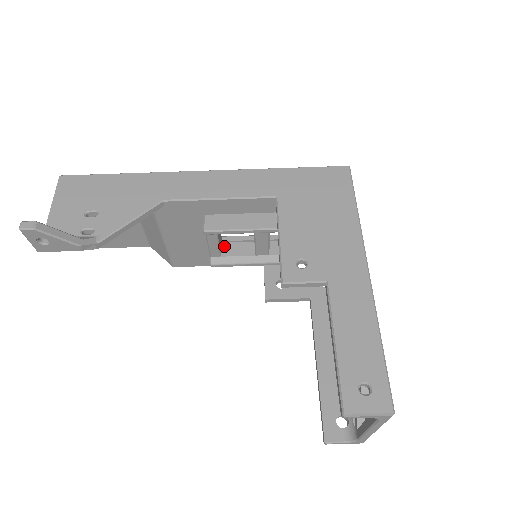
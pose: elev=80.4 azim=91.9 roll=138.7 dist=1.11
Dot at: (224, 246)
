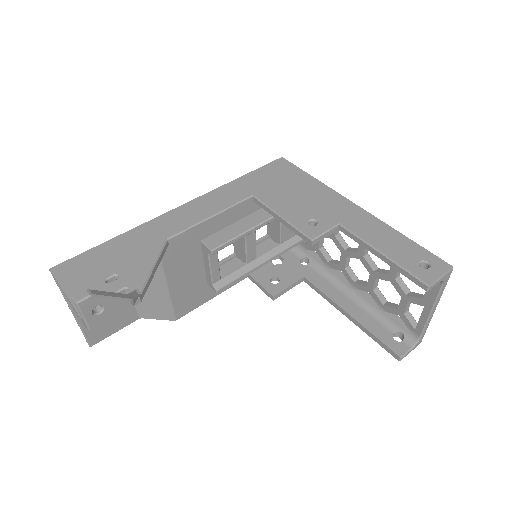
Dot at: occluded
